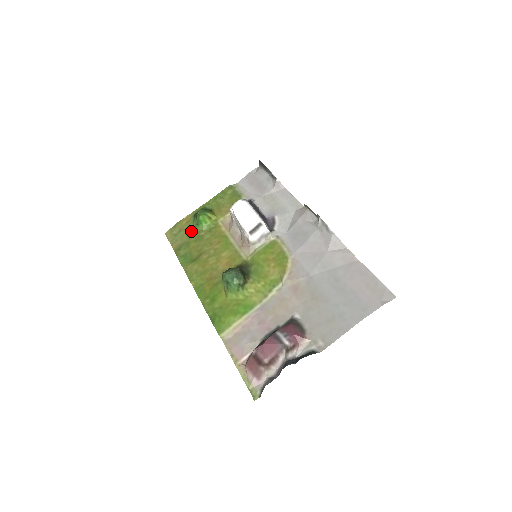
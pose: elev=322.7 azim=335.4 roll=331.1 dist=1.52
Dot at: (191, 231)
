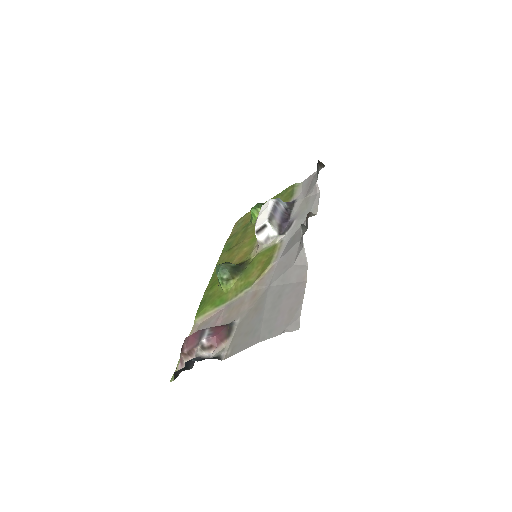
Dot at: (247, 223)
